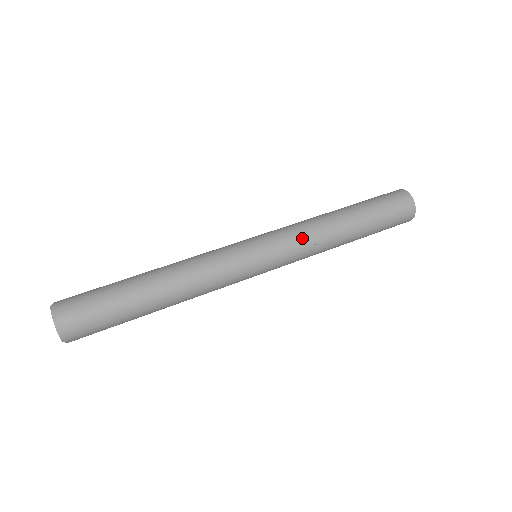
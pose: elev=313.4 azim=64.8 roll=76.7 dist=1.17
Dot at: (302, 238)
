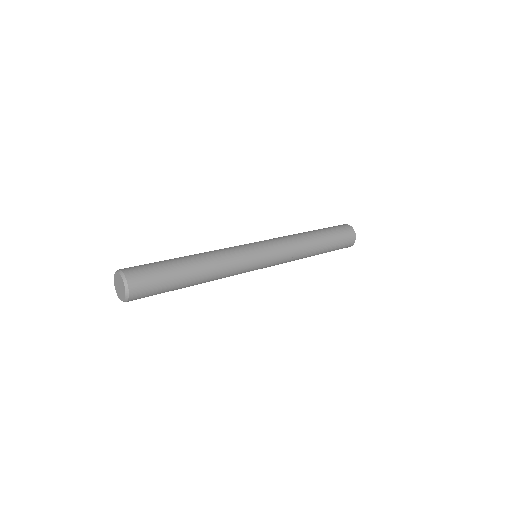
Dot at: (289, 245)
